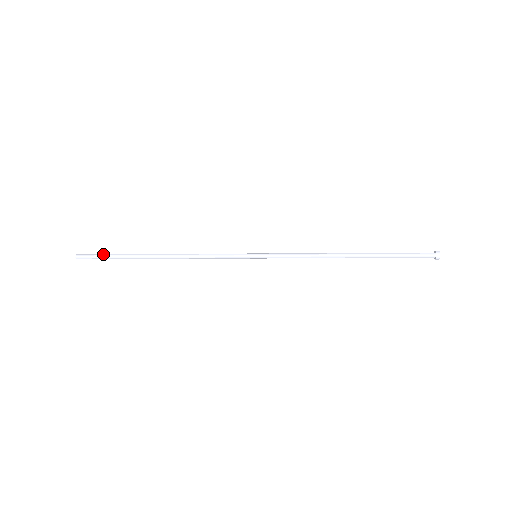
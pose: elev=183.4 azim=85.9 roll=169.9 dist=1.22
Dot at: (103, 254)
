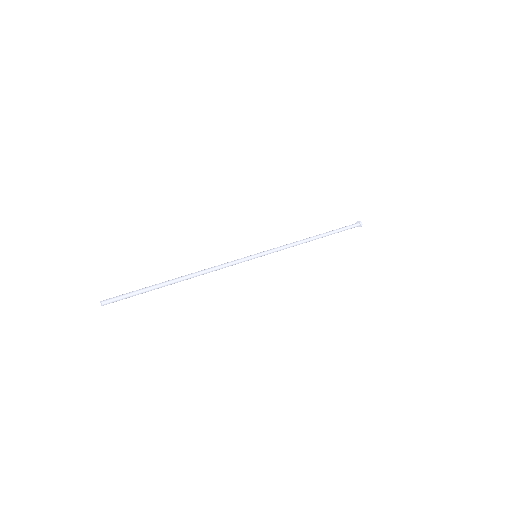
Dot at: (129, 293)
